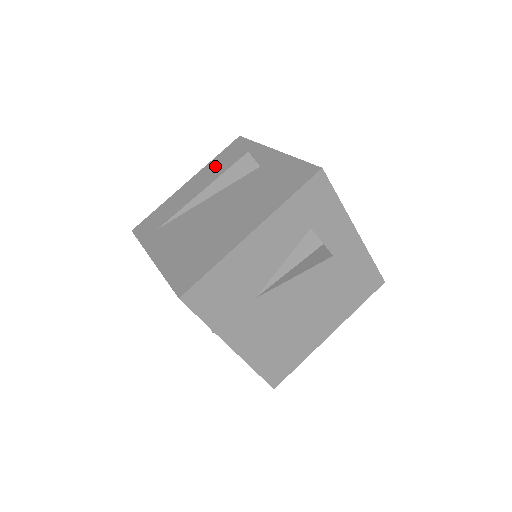
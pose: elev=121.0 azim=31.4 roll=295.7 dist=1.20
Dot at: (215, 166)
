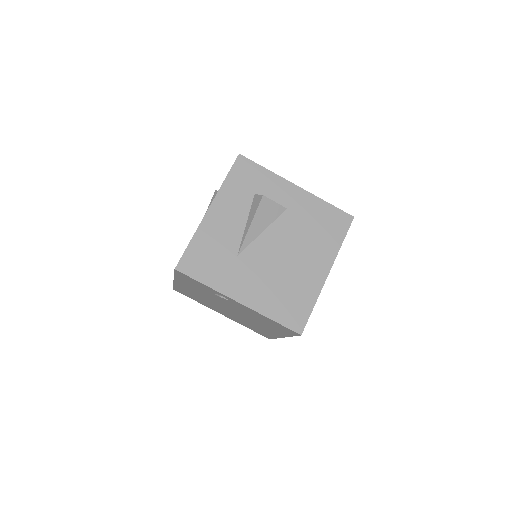
Dot at: occluded
